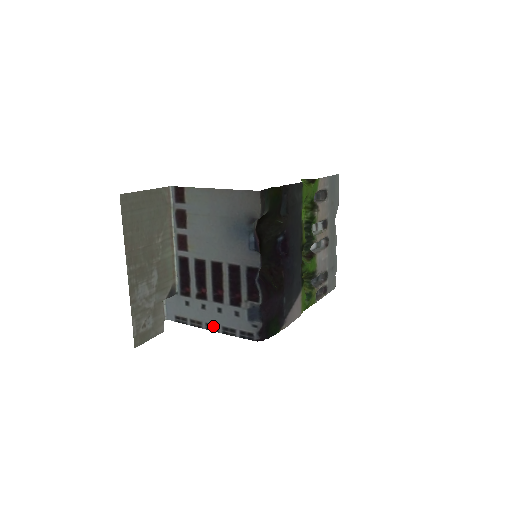
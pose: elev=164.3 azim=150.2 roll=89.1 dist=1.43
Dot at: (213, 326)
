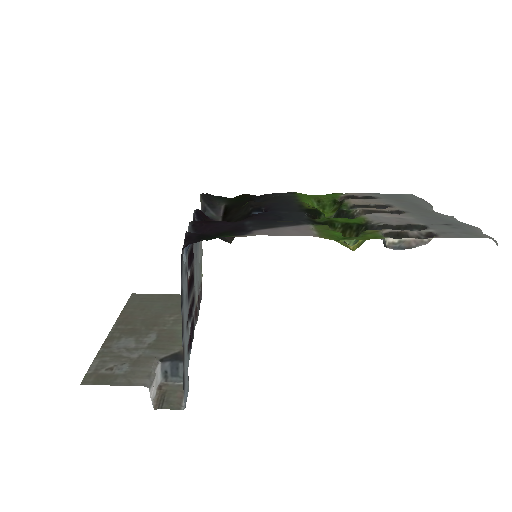
Dot at: (183, 323)
